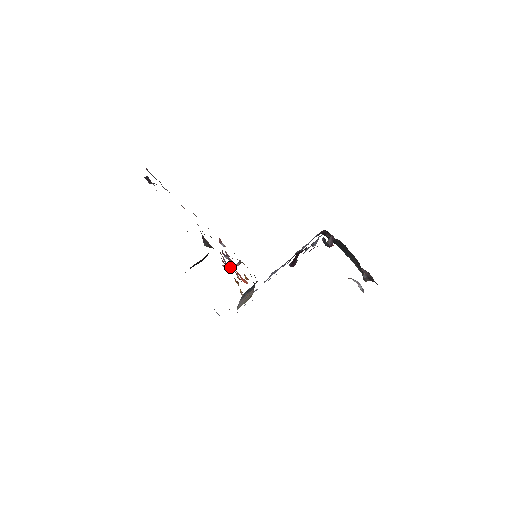
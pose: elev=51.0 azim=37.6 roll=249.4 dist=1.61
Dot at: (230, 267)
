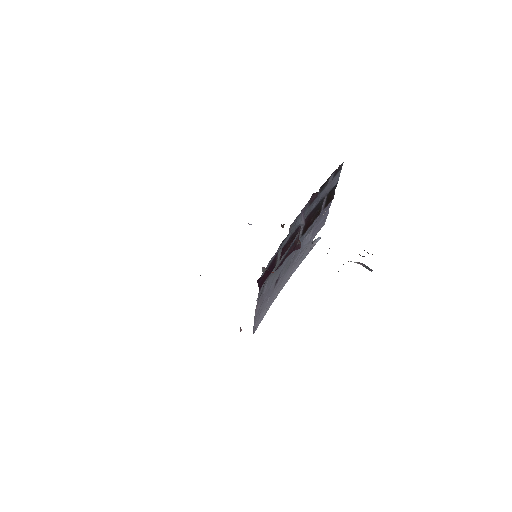
Dot at: occluded
